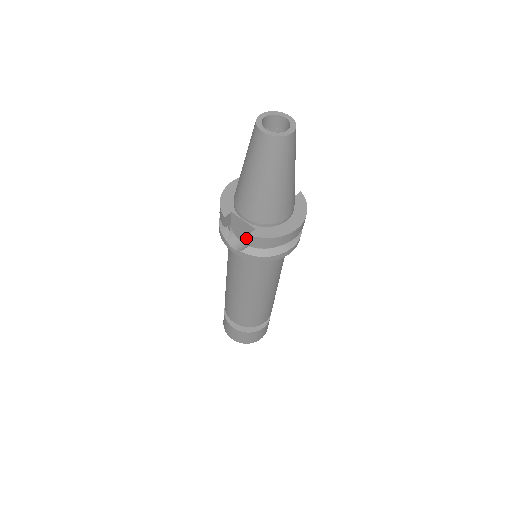
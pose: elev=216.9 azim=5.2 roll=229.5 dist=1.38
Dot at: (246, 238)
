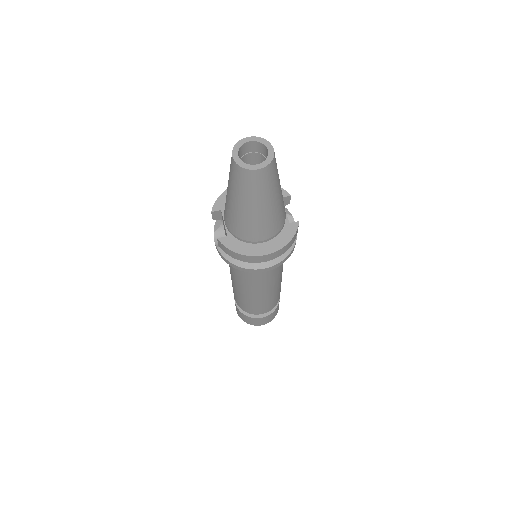
Dot at: occluded
